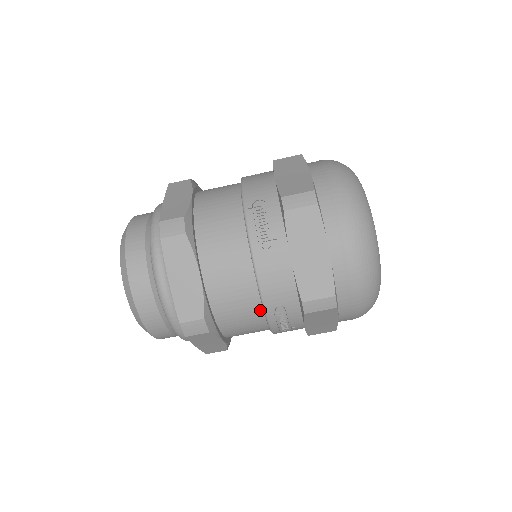
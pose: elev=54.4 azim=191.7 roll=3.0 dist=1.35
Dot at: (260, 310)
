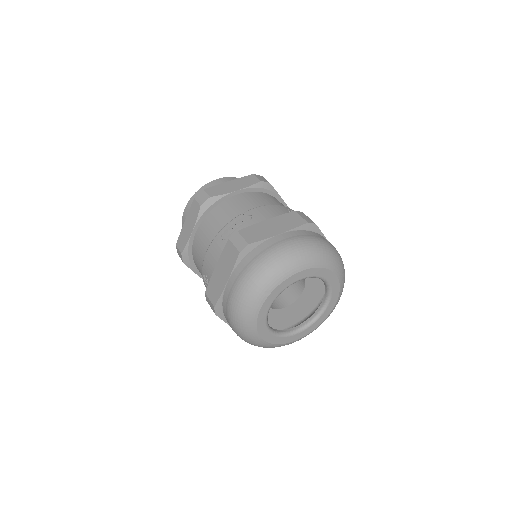
Dot at: occluded
